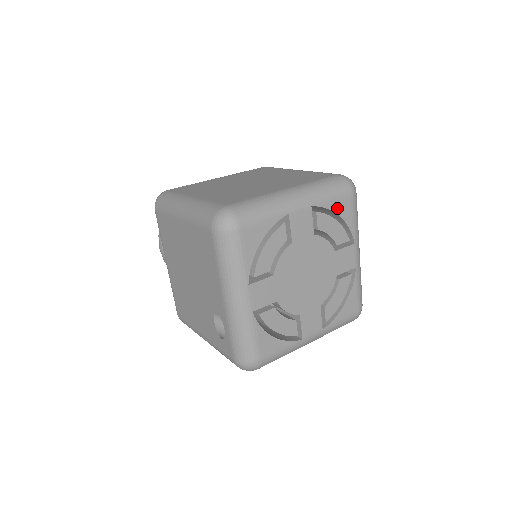
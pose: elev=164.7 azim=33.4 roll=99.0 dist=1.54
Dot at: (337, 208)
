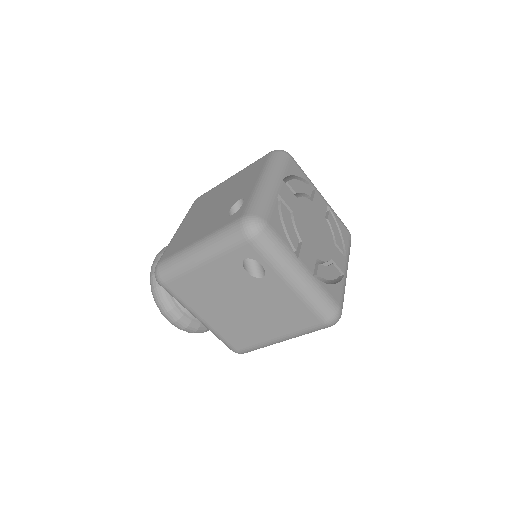
Dot at: (341, 227)
